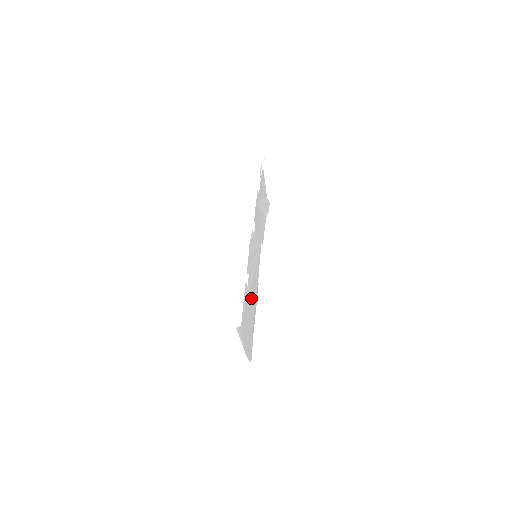
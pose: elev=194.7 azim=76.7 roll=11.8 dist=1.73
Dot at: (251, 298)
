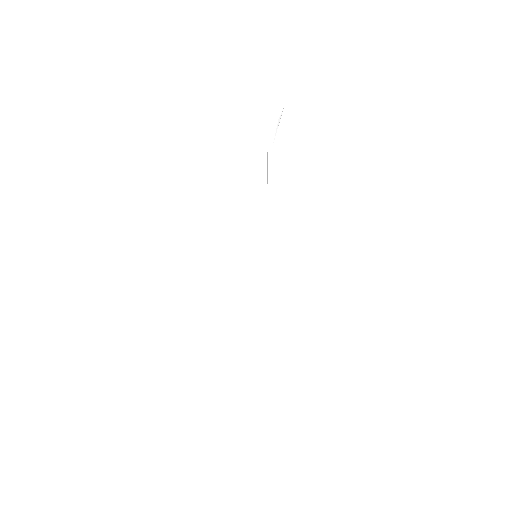
Dot at: occluded
